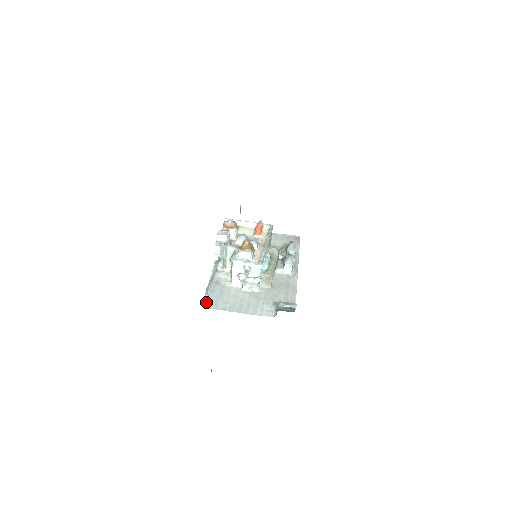
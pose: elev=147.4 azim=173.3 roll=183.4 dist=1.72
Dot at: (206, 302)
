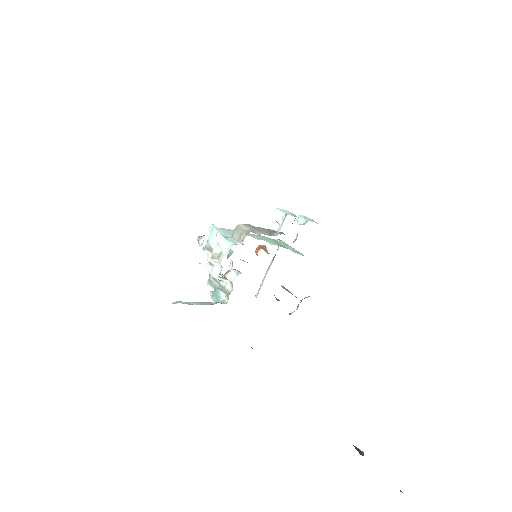
Dot at: occluded
